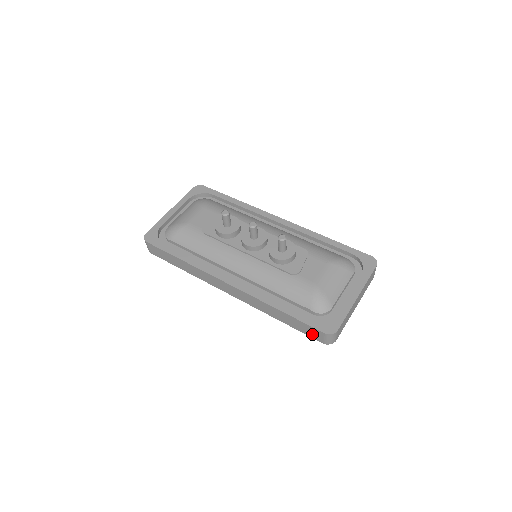
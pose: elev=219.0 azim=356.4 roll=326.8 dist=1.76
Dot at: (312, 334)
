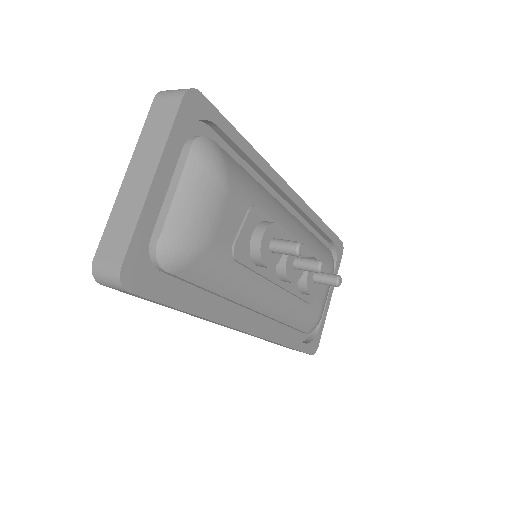
Dot at: (293, 349)
